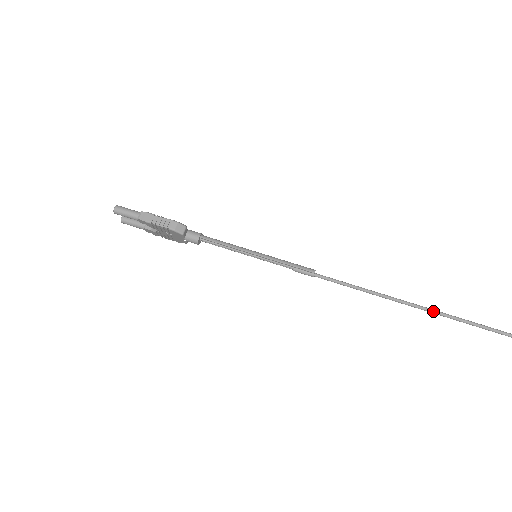
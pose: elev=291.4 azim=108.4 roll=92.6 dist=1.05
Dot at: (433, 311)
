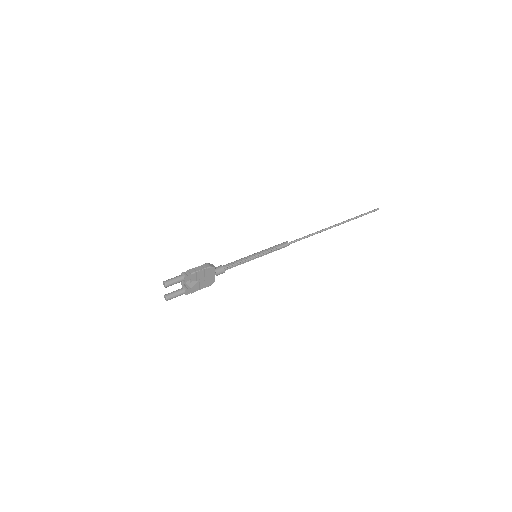
Dot at: (341, 223)
